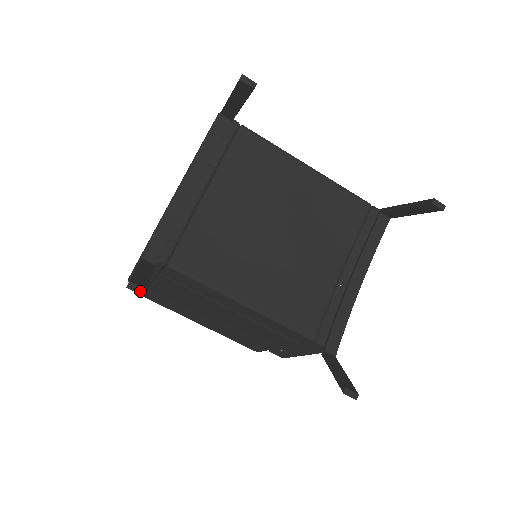
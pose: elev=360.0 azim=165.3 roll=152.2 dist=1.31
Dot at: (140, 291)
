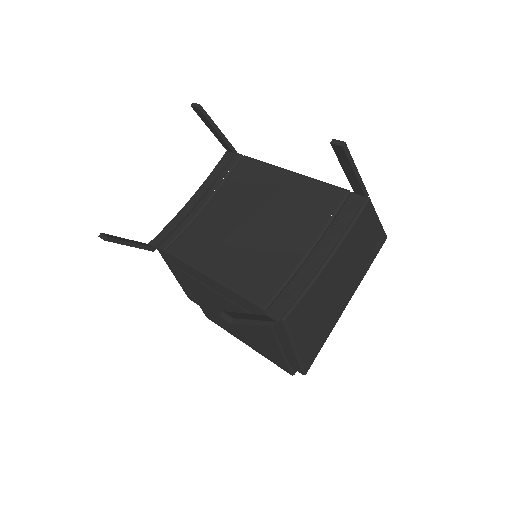
Dot at: (104, 238)
